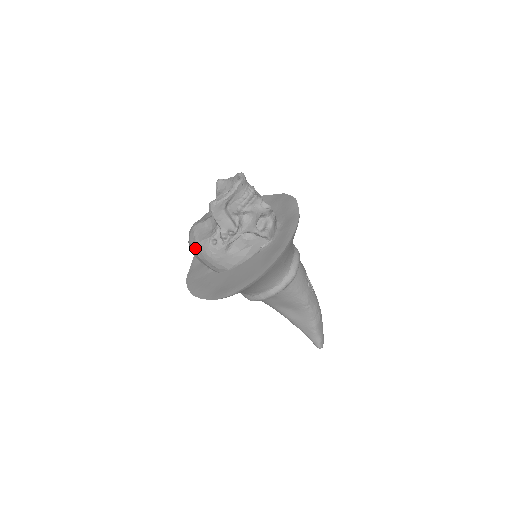
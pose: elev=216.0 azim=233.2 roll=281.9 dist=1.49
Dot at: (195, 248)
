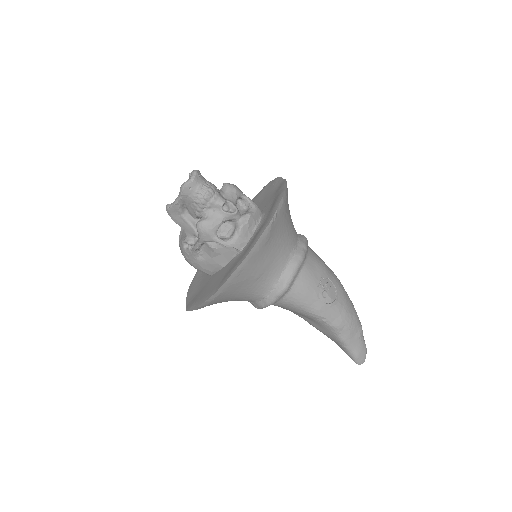
Dot at: occluded
